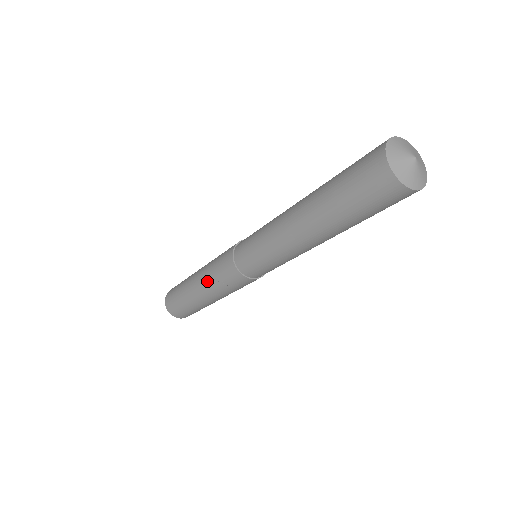
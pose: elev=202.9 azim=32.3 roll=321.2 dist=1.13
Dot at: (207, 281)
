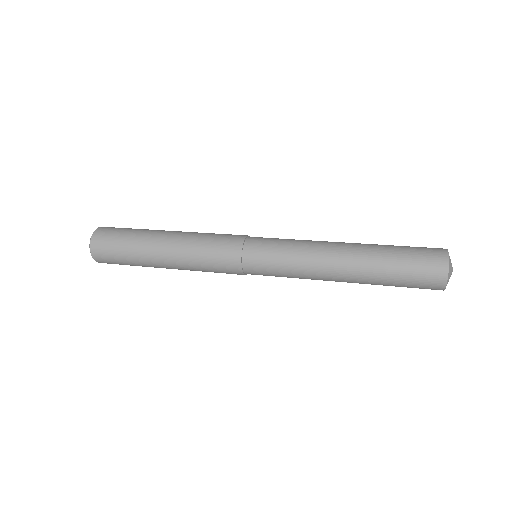
Dot at: occluded
